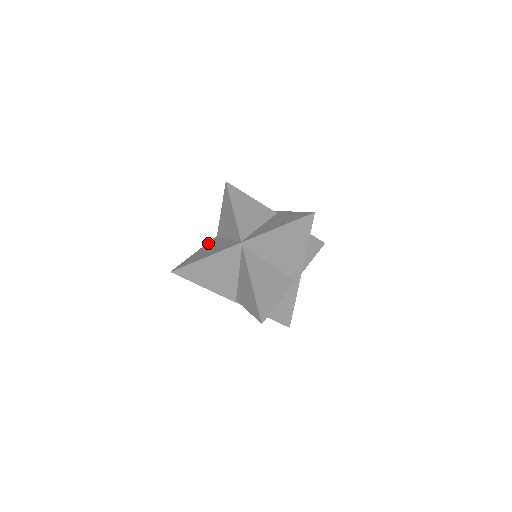
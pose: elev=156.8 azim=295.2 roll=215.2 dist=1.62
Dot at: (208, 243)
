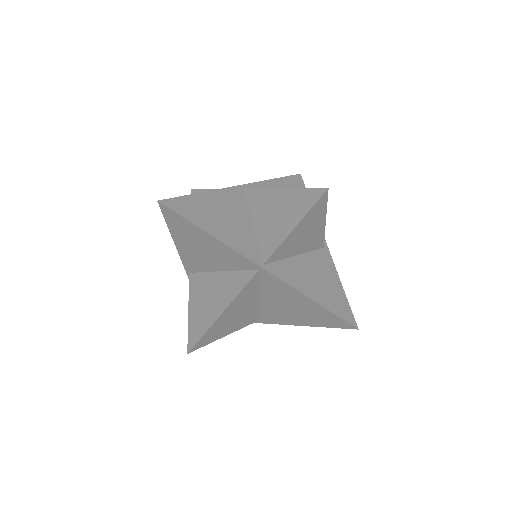
Dot at: occluded
